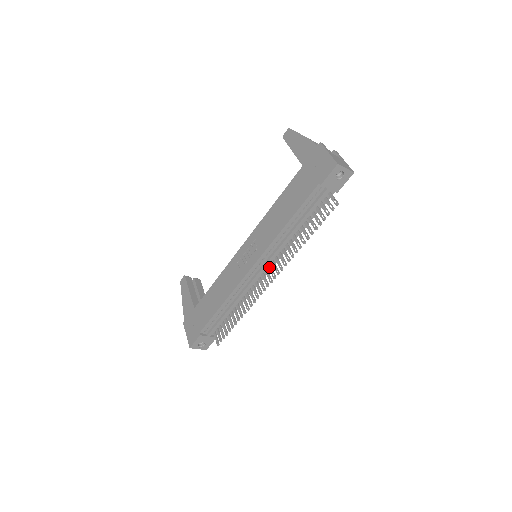
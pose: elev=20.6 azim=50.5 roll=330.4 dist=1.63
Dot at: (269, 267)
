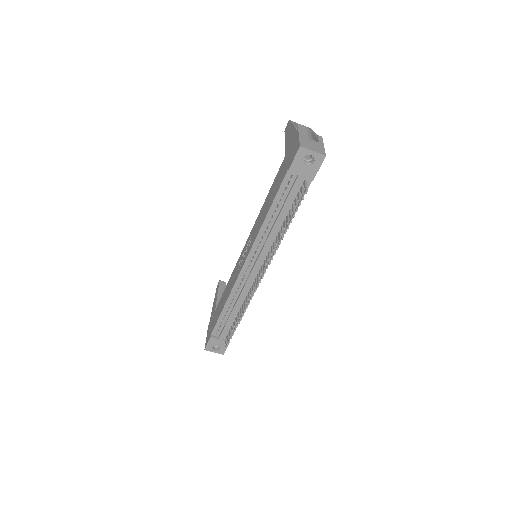
Dot at: (261, 267)
